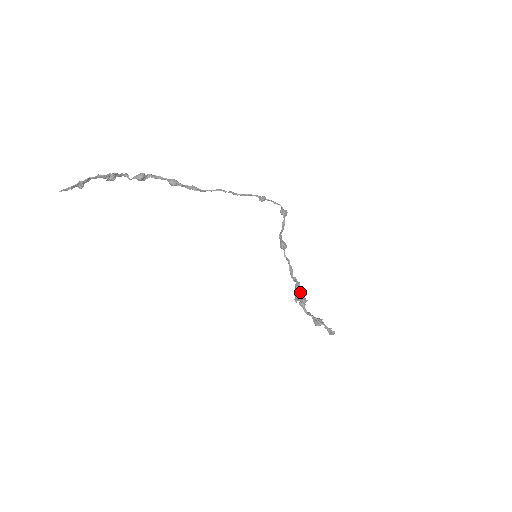
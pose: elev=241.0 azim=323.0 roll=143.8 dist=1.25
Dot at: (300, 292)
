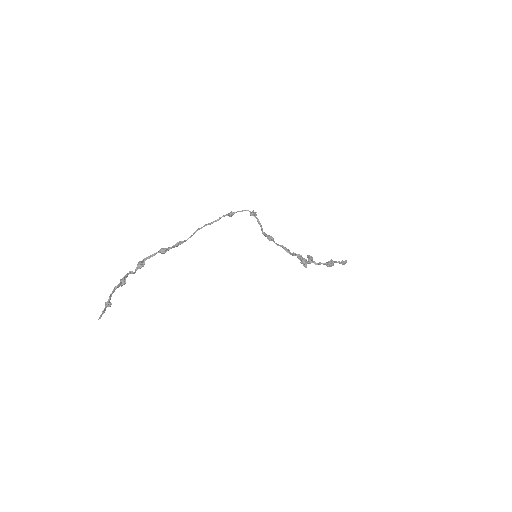
Dot at: (304, 259)
